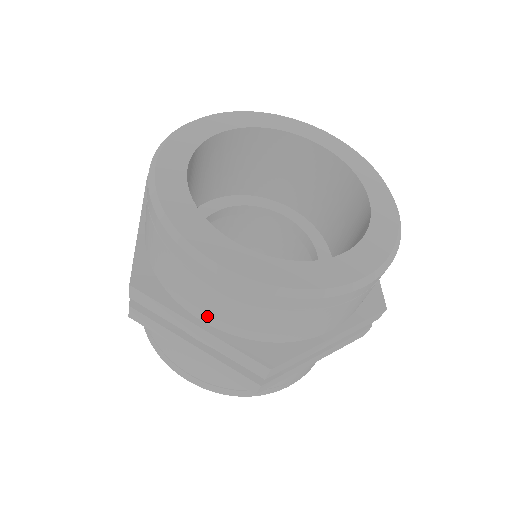
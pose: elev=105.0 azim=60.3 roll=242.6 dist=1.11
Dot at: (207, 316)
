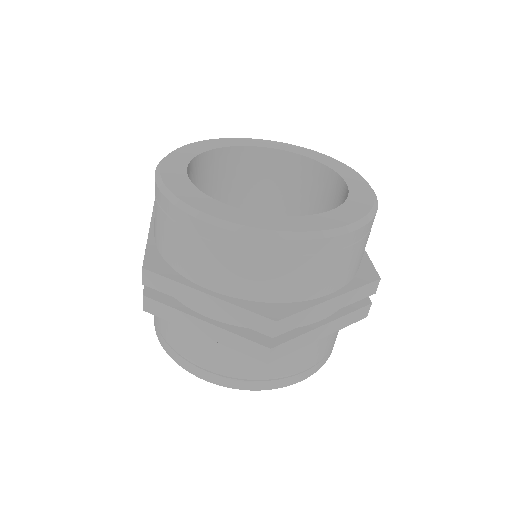
Dot at: (213, 282)
